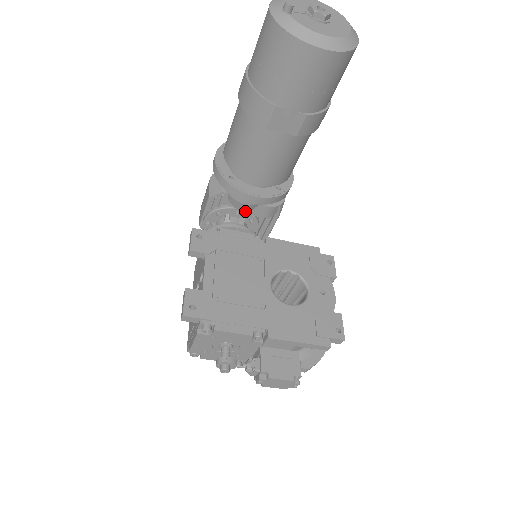
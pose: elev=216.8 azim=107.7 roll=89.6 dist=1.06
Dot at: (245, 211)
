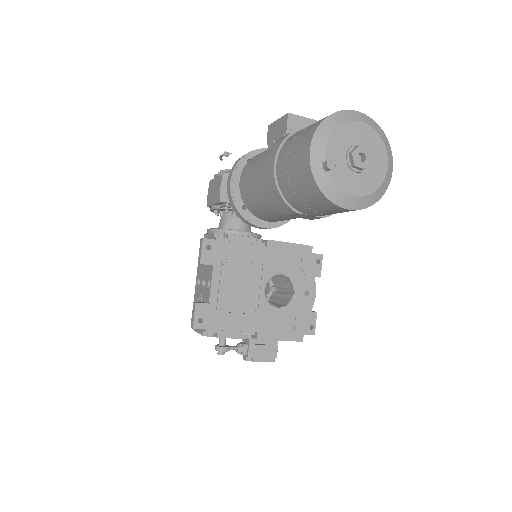
Dot at: occluded
